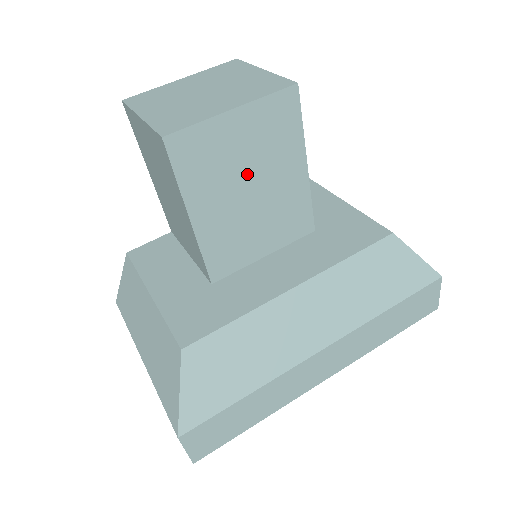
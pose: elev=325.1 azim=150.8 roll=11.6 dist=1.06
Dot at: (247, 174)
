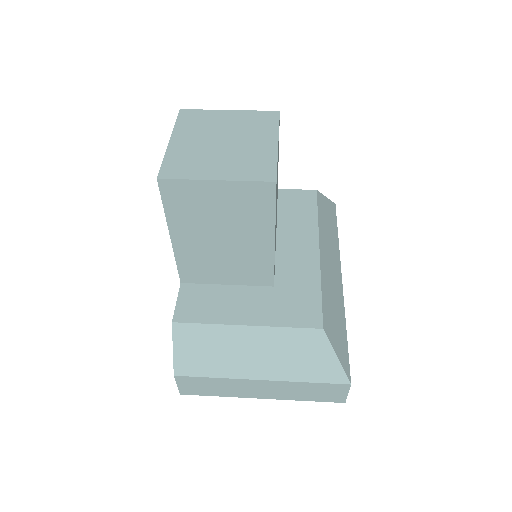
Dot at: occluded
